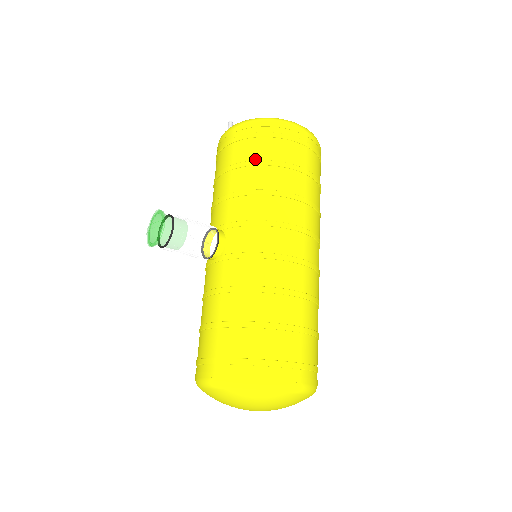
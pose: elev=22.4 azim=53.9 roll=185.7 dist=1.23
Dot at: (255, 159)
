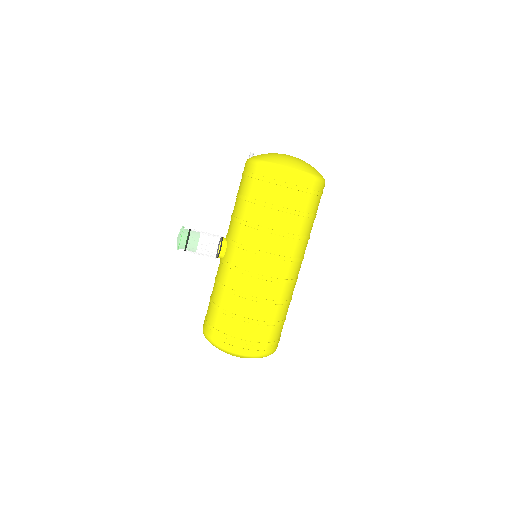
Dot at: (251, 197)
